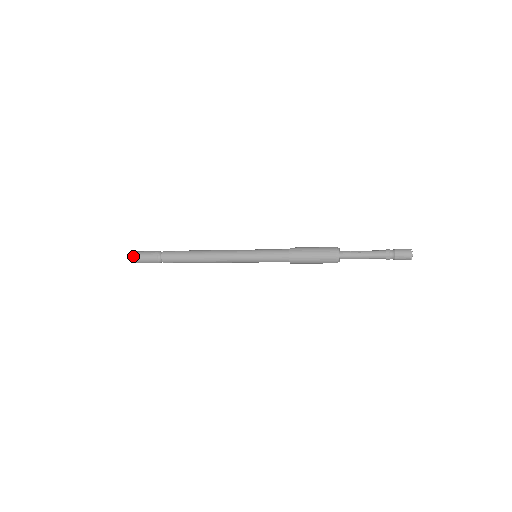
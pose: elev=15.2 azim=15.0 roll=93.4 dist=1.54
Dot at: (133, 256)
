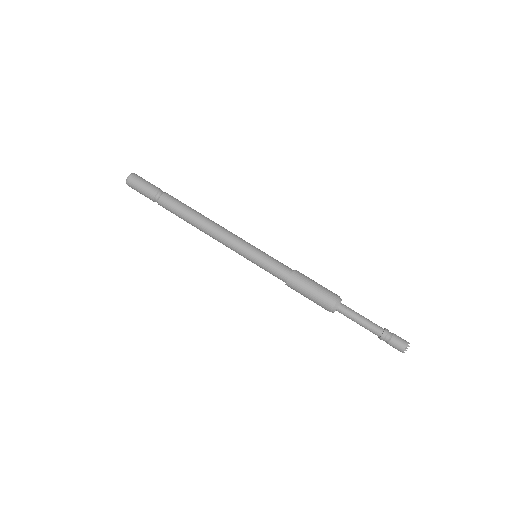
Dot at: (134, 175)
